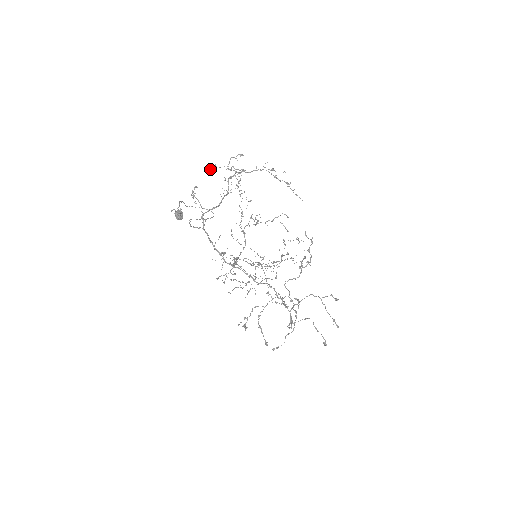
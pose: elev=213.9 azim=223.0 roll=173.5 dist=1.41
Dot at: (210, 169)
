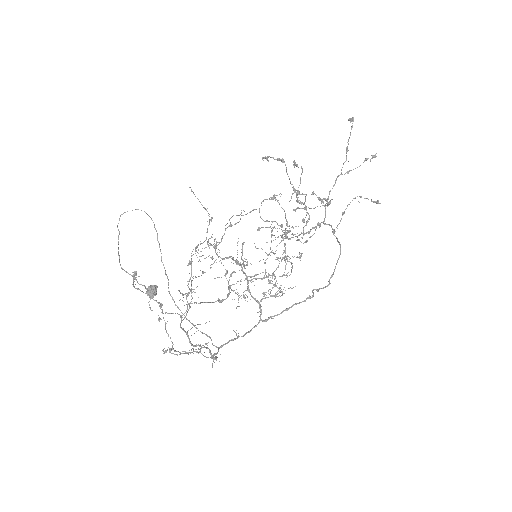
Dot at: (163, 351)
